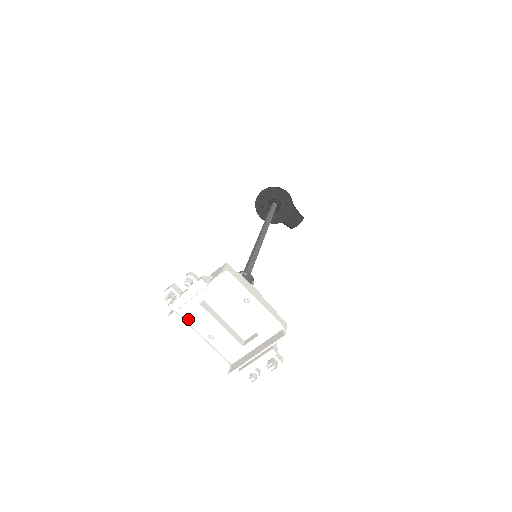
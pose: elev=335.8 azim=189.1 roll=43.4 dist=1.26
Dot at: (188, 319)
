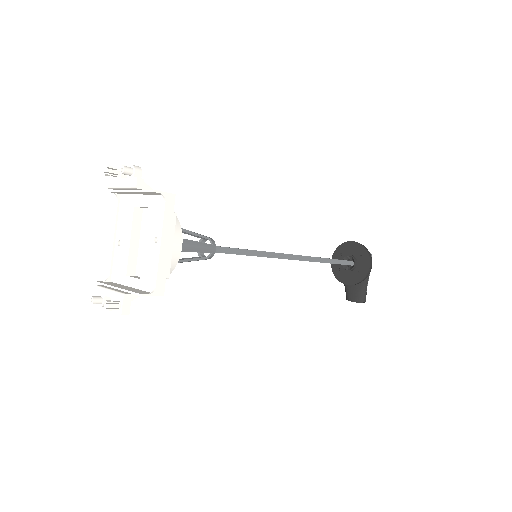
Dot at: (121, 211)
